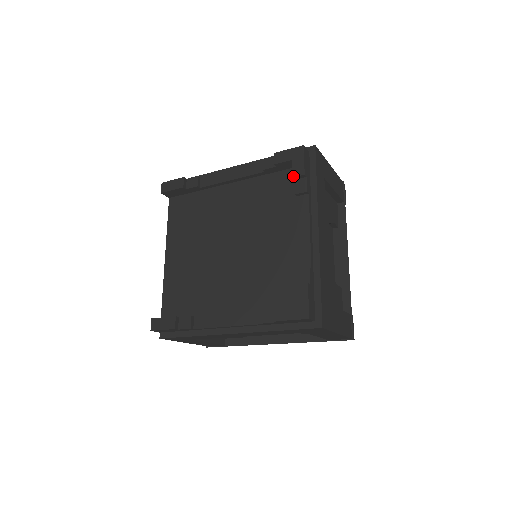
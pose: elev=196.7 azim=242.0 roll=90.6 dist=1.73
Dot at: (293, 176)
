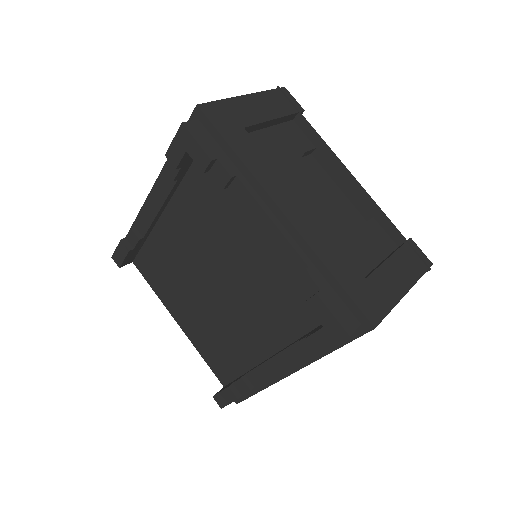
Dot at: (202, 171)
